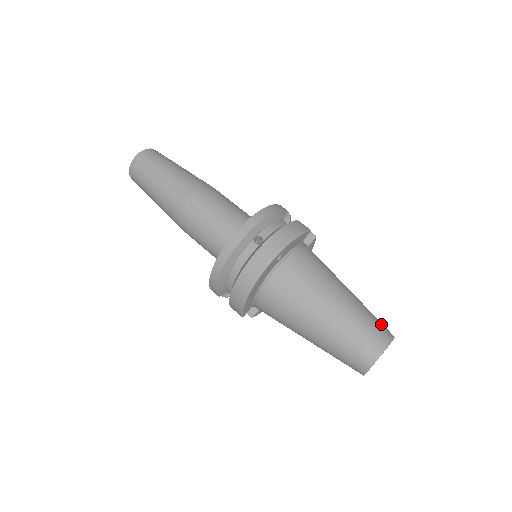
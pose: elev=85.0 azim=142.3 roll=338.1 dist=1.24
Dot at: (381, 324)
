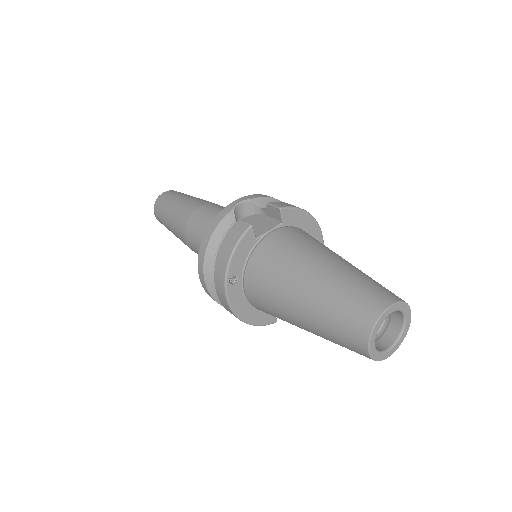
Dot at: (363, 300)
